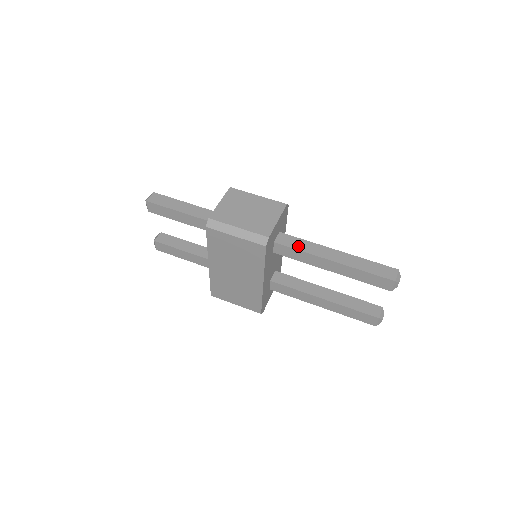
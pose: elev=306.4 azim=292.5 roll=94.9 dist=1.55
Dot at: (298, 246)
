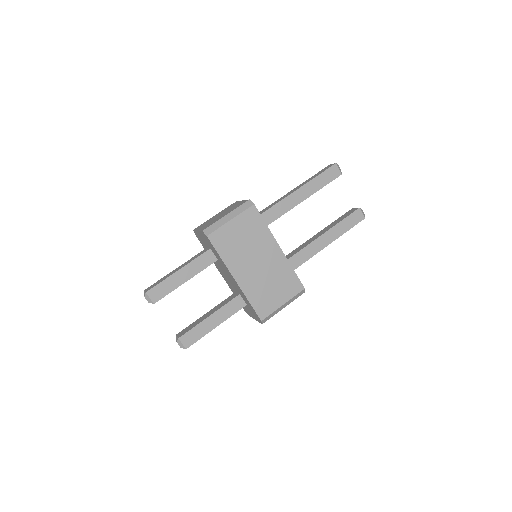
Dot at: (270, 207)
